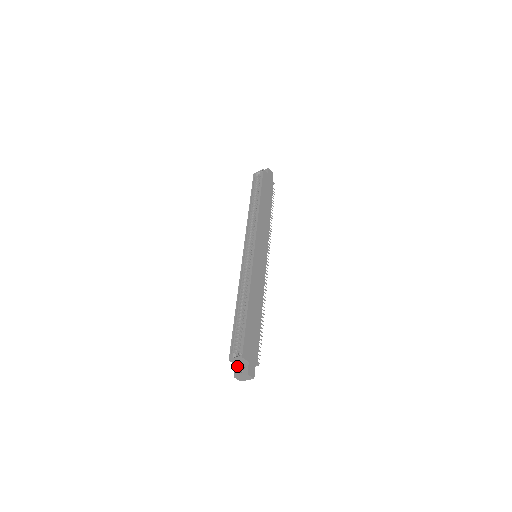
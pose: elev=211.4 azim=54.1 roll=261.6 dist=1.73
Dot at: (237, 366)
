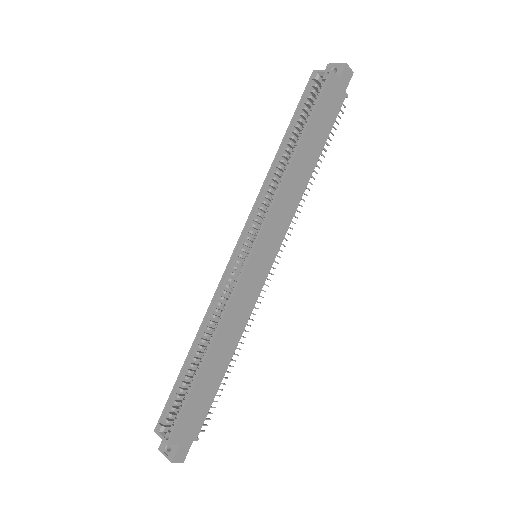
Dot at: occluded
